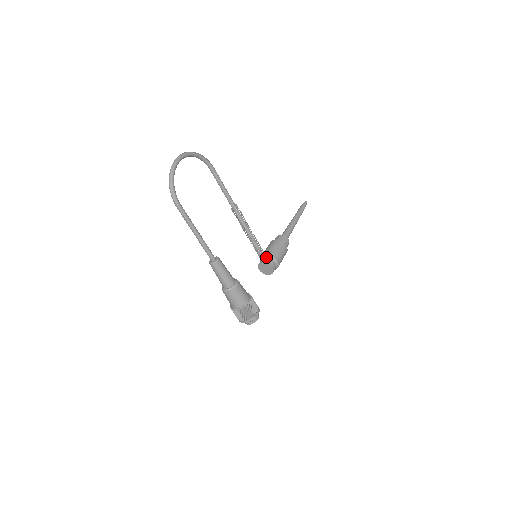
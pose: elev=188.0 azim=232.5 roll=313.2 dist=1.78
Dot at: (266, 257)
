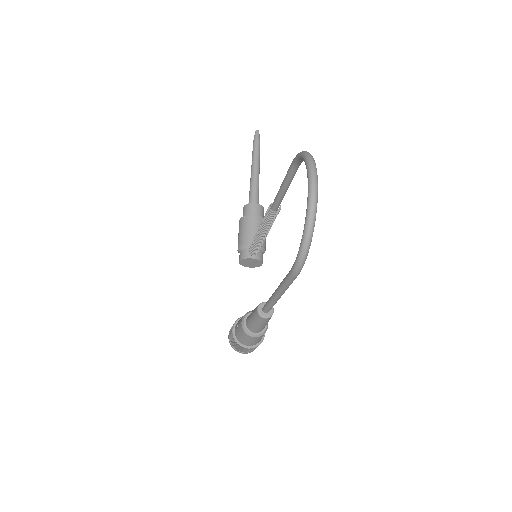
Dot at: occluded
